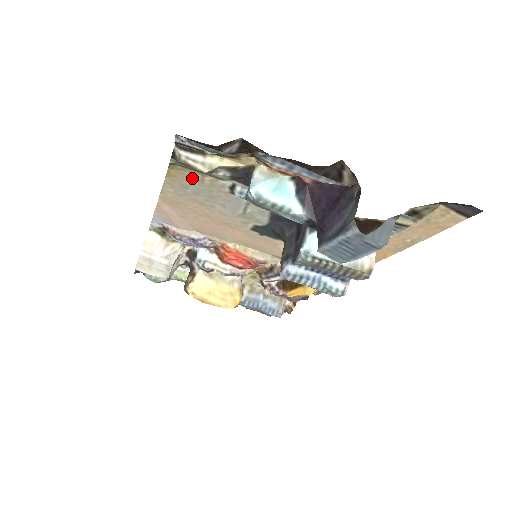
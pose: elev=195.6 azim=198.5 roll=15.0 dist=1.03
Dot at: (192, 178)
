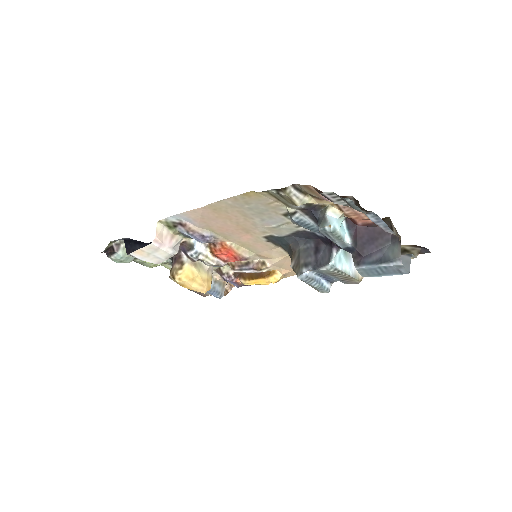
Dot at: (263, 200)
